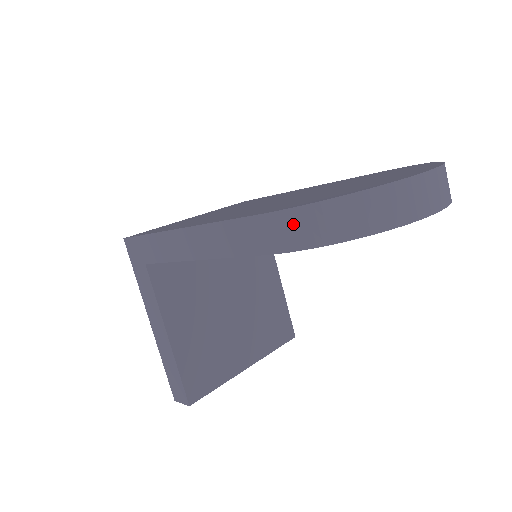
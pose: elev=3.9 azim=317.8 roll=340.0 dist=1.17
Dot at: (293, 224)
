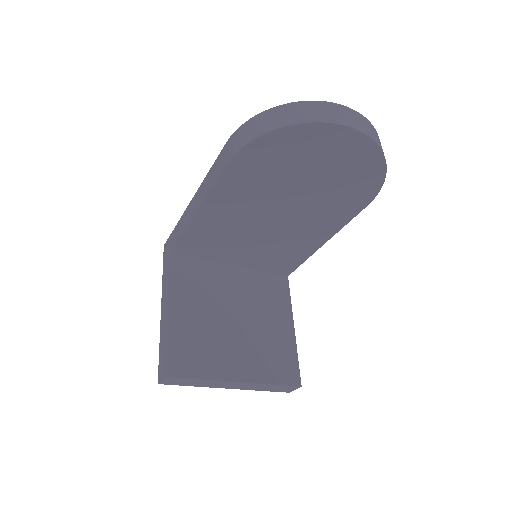
Dot at: (243, 132)
